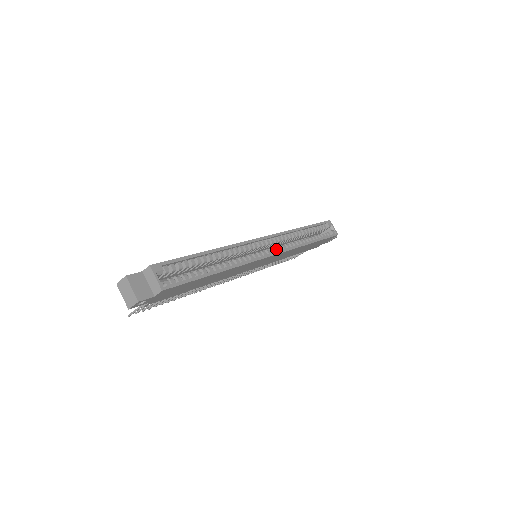
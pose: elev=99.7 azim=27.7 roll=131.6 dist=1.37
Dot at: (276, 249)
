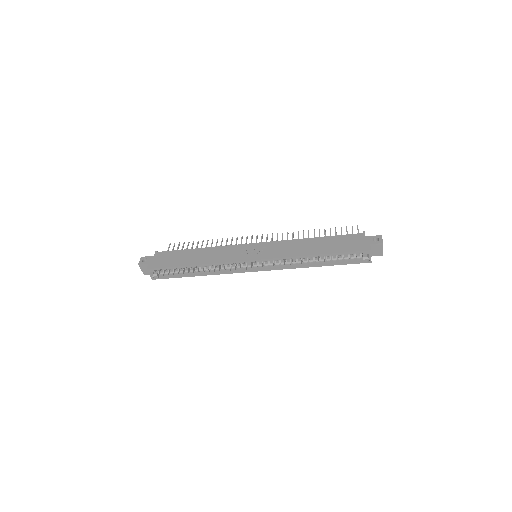
Dot at: (265, 266)
